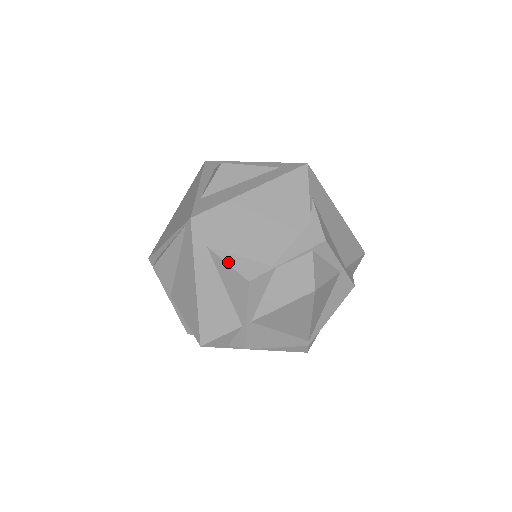
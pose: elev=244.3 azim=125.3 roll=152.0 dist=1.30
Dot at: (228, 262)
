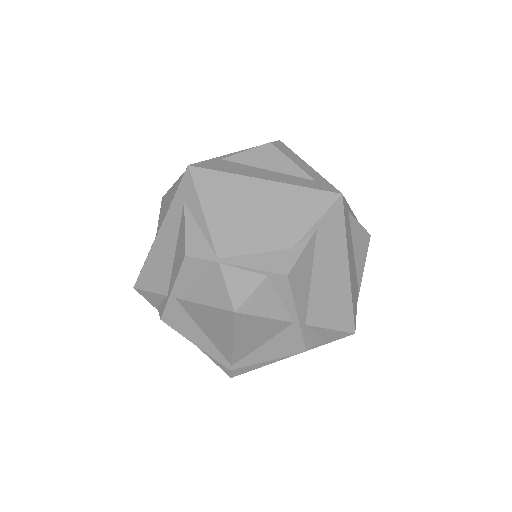
Dot at: (187, 226)
